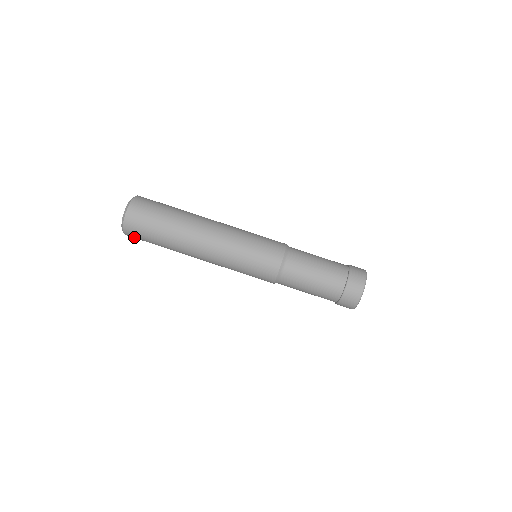
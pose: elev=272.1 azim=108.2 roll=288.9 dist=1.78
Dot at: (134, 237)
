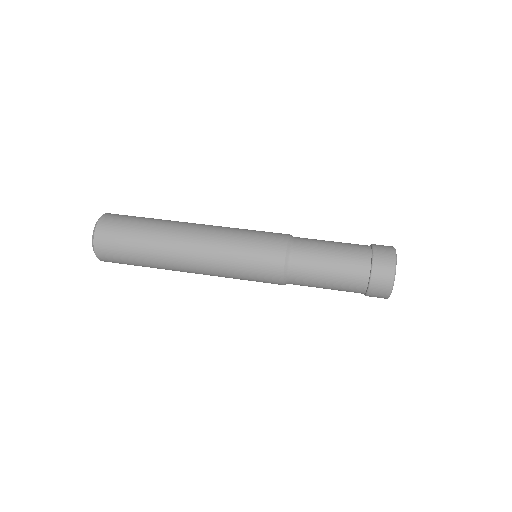
Dot at: (109, 260)
